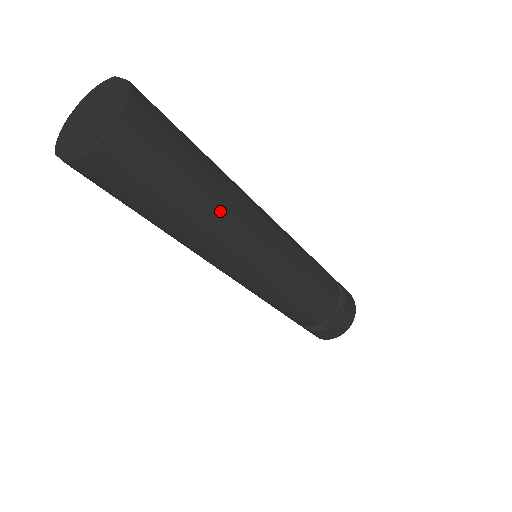
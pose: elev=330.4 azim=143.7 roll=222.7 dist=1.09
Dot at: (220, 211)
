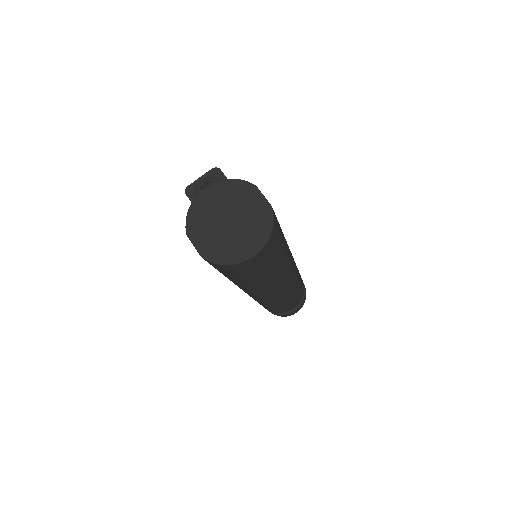
Dot at: (277, 278)
